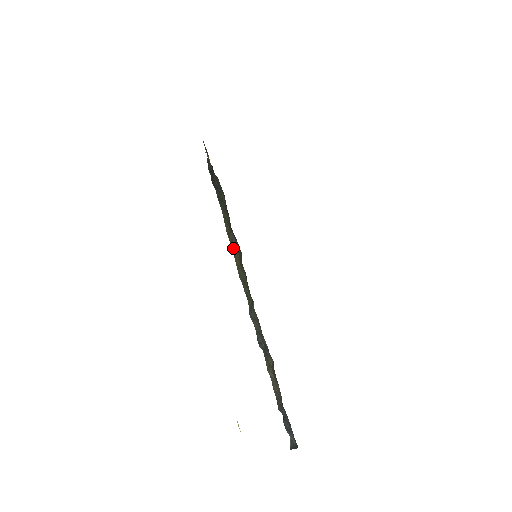
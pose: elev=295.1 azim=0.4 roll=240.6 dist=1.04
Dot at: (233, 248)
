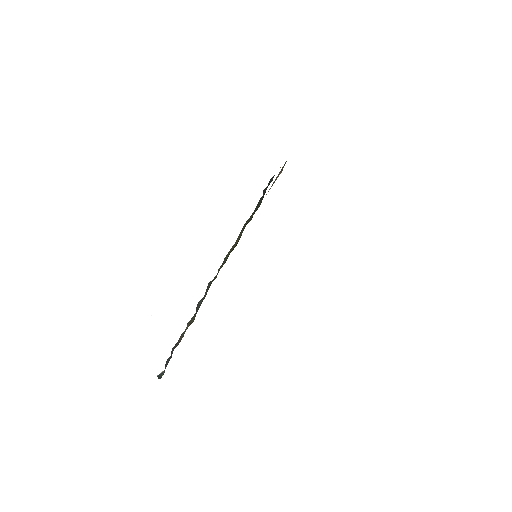
Dot at: (237, 239)
